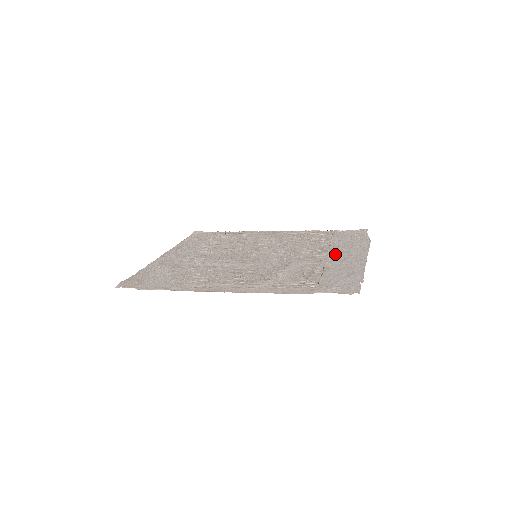
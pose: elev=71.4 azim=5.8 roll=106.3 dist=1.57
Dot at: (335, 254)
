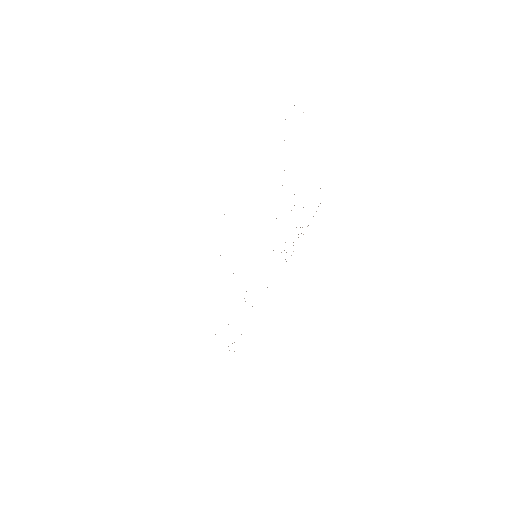
Dot at: occluded
